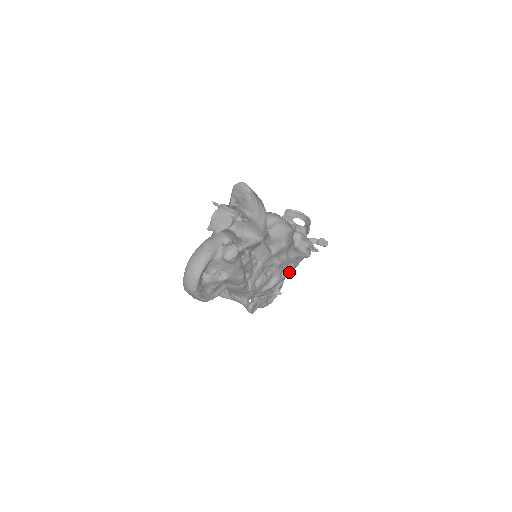
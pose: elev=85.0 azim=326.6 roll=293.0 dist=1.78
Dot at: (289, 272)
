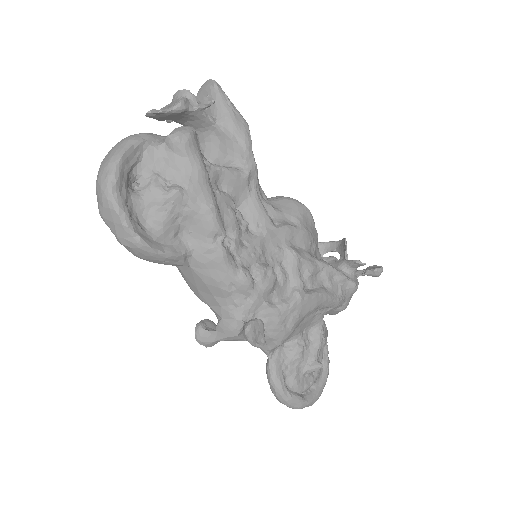
Dot at: (321, 293)
